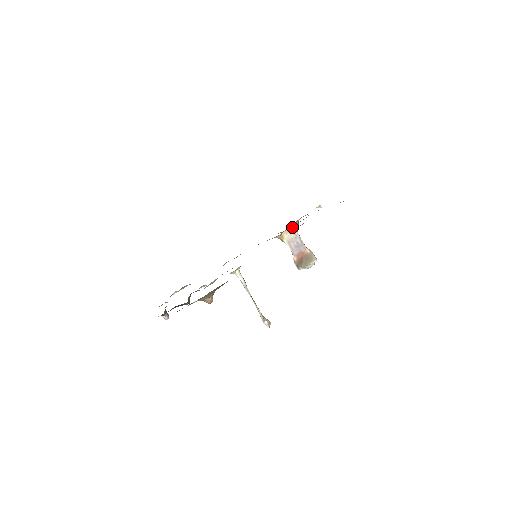
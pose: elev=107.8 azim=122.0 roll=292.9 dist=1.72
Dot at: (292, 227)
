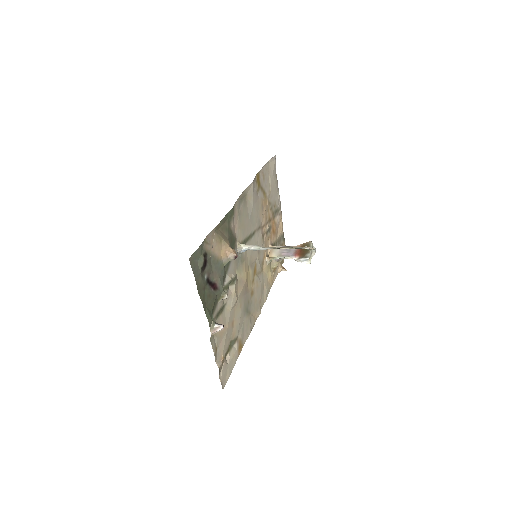
Dot at: (269, 245)
